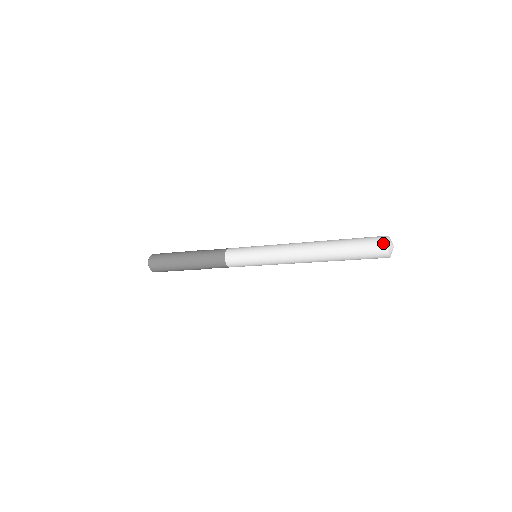
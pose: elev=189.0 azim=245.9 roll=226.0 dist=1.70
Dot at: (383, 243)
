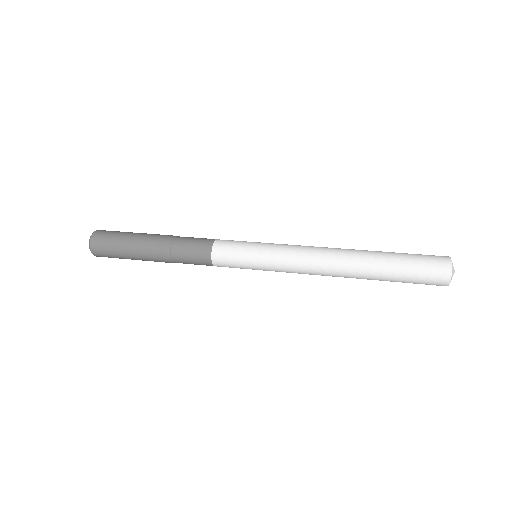
Dot at: (445, 260)
